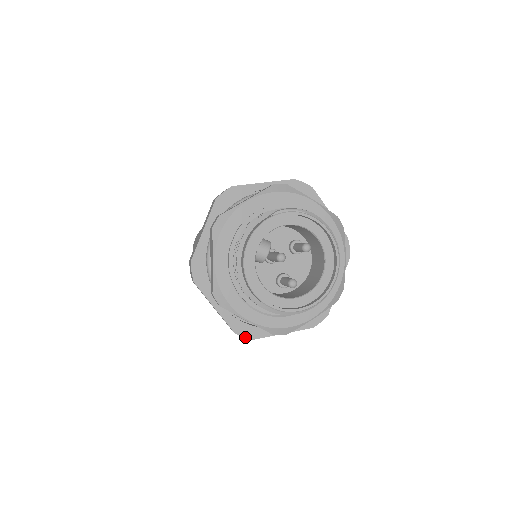
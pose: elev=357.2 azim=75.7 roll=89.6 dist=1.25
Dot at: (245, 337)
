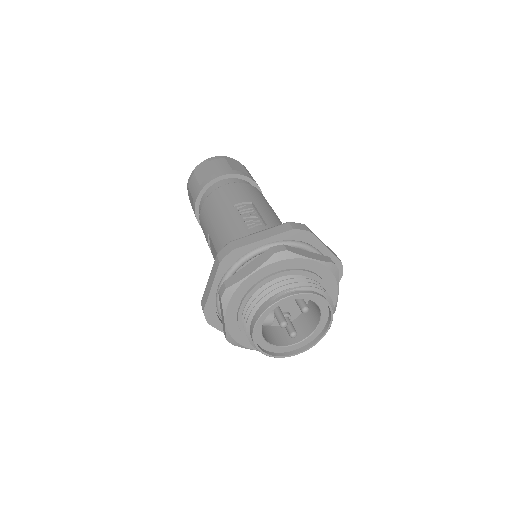
Dot at: occluded
